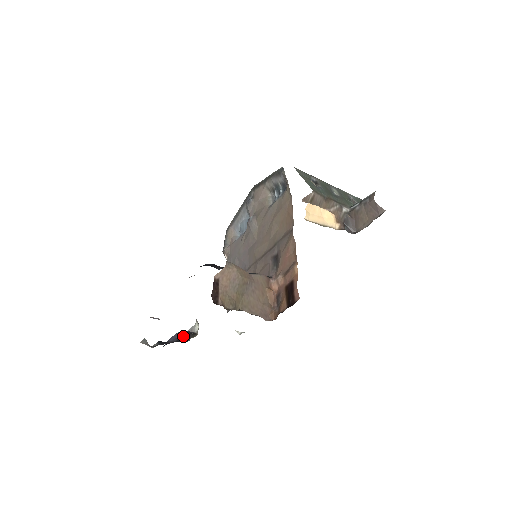
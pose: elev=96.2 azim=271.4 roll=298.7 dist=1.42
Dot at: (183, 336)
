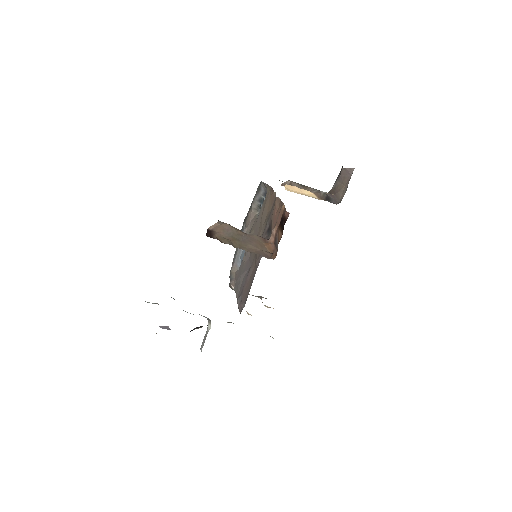
Dot at: (194, 329)
